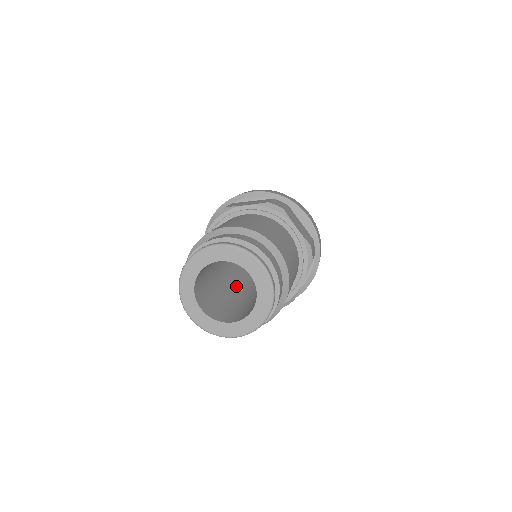
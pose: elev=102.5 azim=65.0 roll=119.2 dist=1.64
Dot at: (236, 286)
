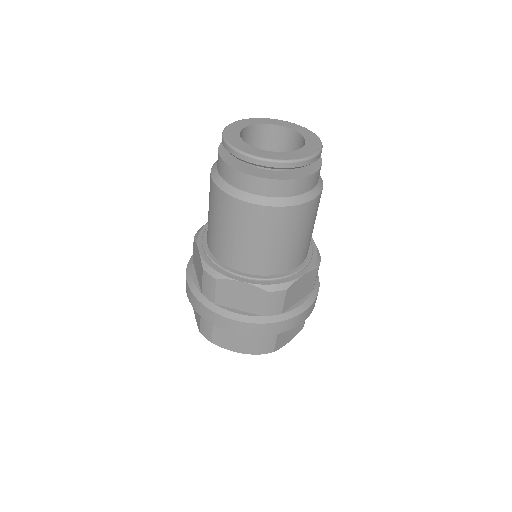
Dot at: occluded
